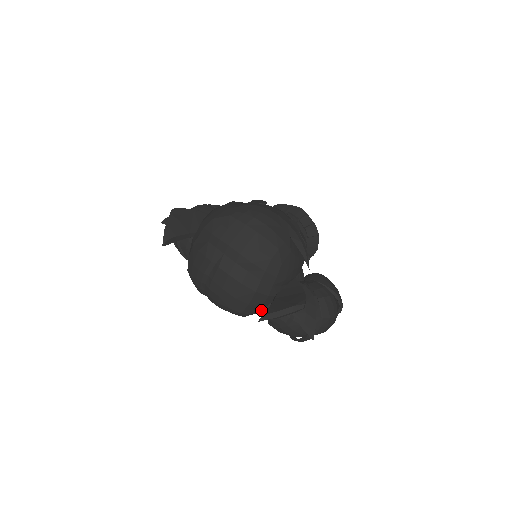
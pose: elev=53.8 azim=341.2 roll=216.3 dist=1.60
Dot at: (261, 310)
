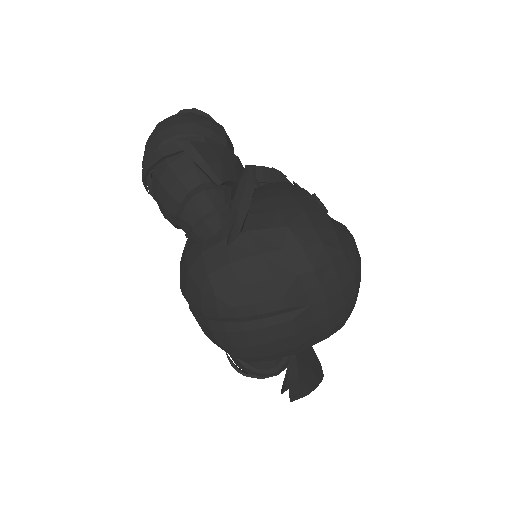
Dot at: occluded
